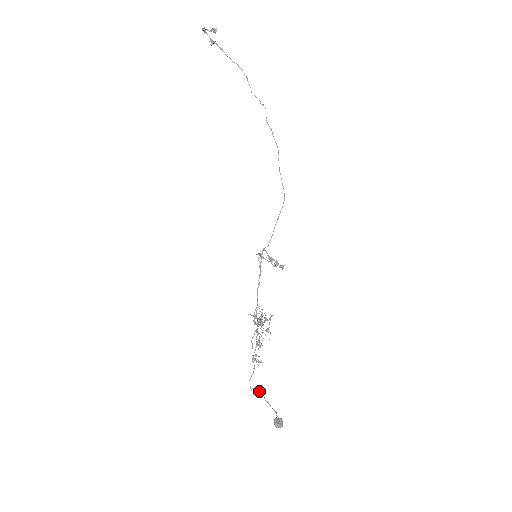
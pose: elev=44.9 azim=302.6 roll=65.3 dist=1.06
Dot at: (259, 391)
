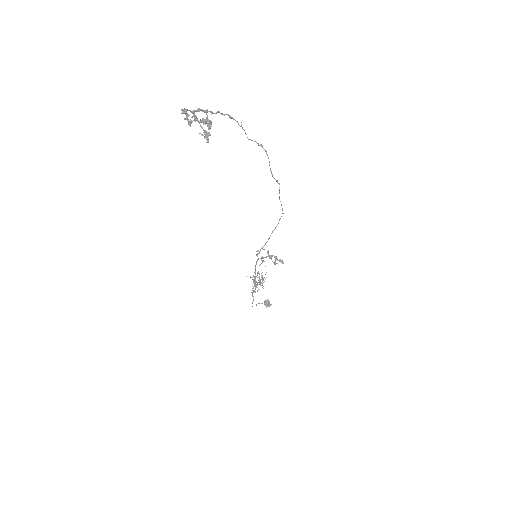
Dot at: occluded
